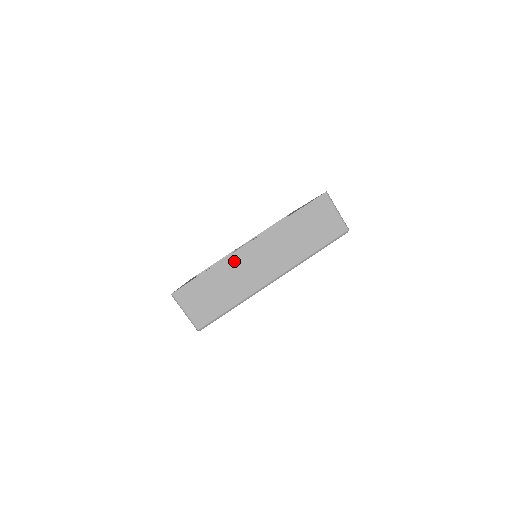
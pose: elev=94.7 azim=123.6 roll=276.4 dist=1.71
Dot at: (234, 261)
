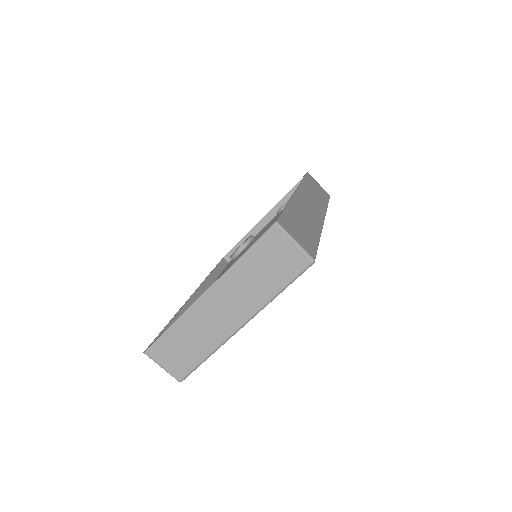
Dot at: (194, 314)
